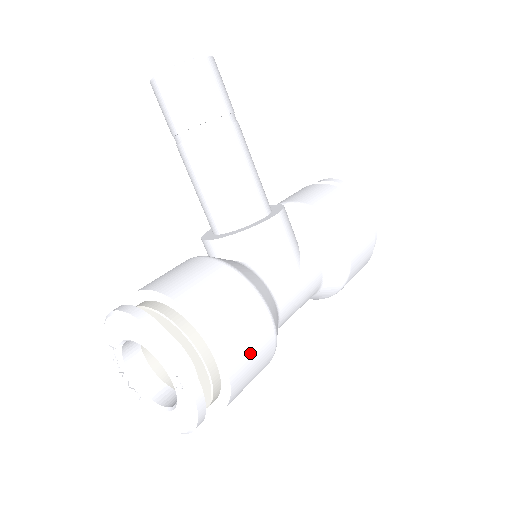
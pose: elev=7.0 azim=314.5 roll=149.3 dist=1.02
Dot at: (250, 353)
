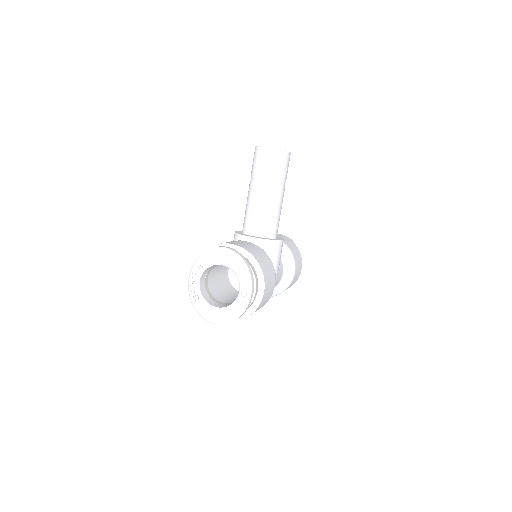
Dot at: (267, 297)
